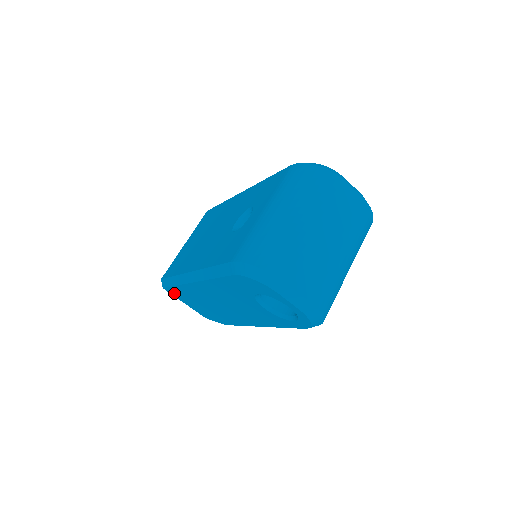
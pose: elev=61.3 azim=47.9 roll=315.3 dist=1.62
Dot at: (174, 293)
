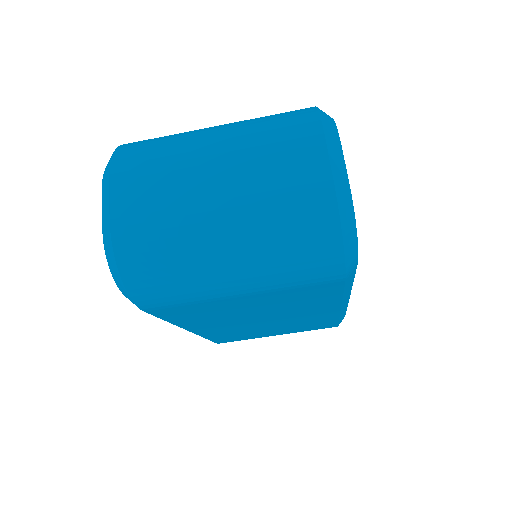
Dot at: occluded
